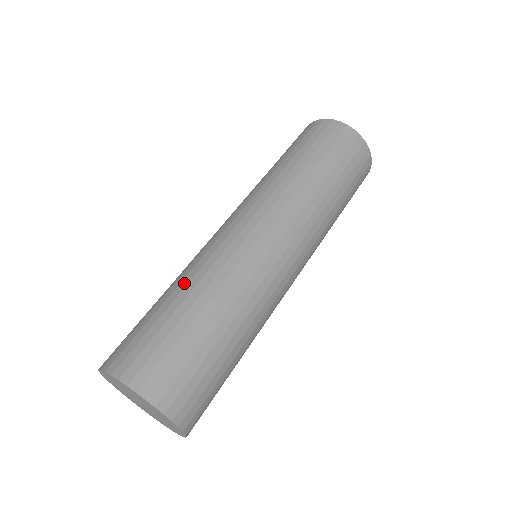
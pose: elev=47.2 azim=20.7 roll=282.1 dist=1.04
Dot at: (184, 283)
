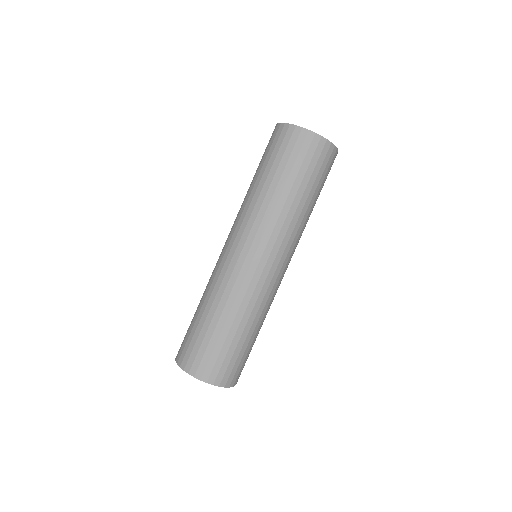
Dot at: (239, 318)
